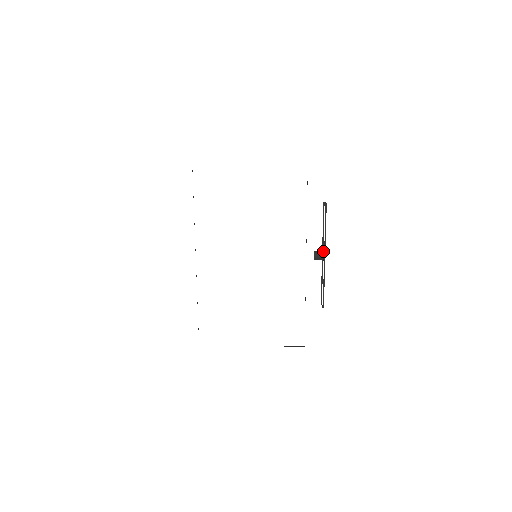
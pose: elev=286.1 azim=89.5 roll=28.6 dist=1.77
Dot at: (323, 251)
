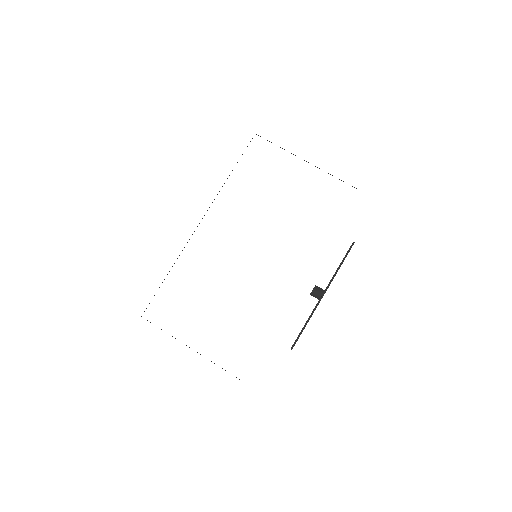
Dot at: (325, 290)
